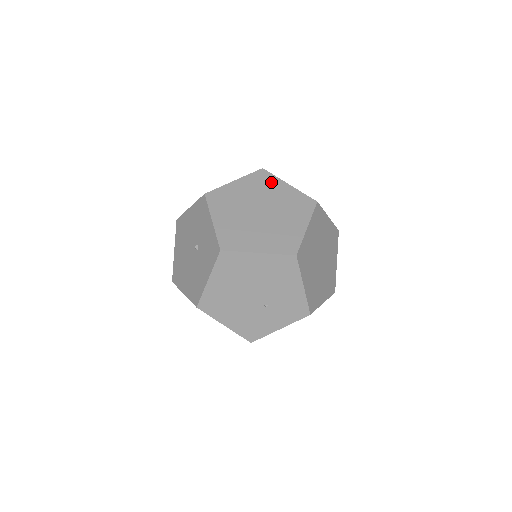
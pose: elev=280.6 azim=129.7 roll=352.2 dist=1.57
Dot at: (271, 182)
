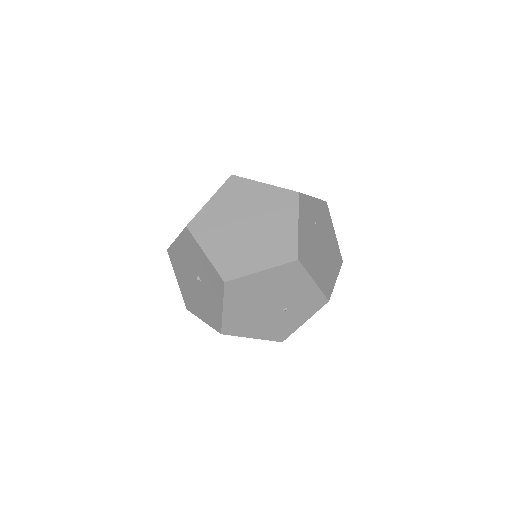
Dot at: (246, 187)
